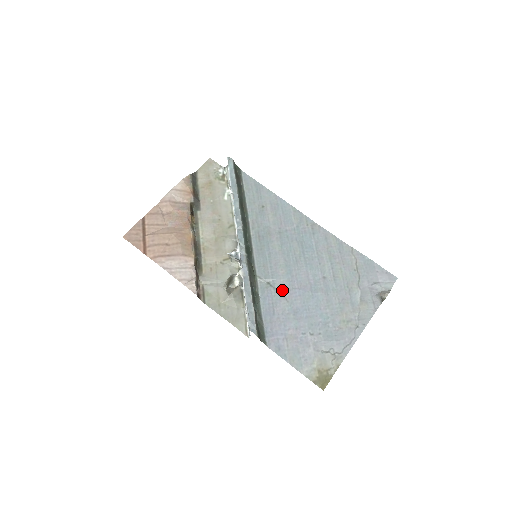
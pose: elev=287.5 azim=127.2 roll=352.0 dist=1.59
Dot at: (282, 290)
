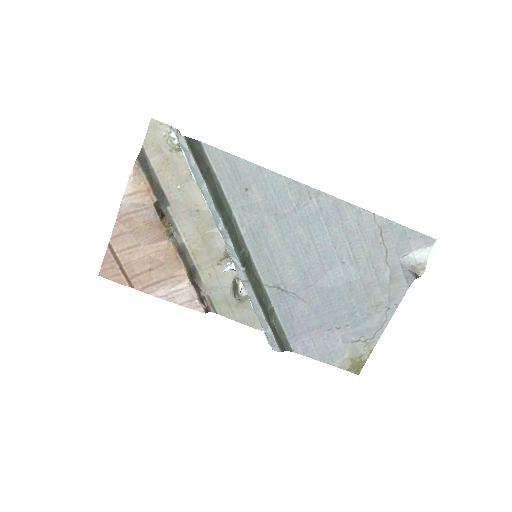
Dot at: (296, 292)
